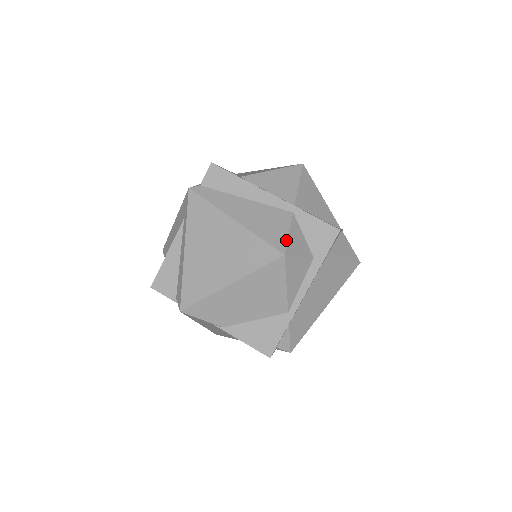
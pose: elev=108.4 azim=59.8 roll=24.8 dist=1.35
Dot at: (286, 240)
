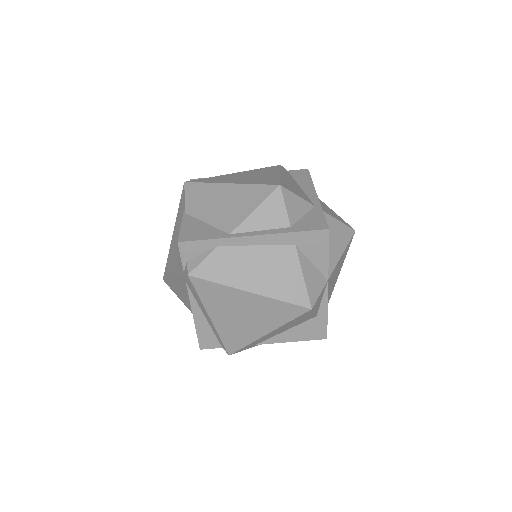
Dot at: (292, 191)
